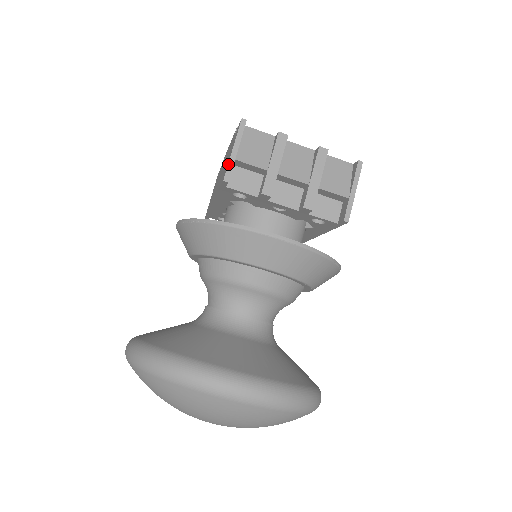
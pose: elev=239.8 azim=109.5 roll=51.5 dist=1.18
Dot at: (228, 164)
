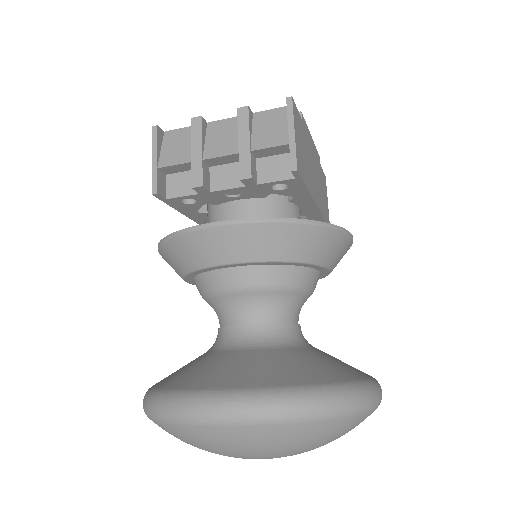
Dot at: (152, 176)
